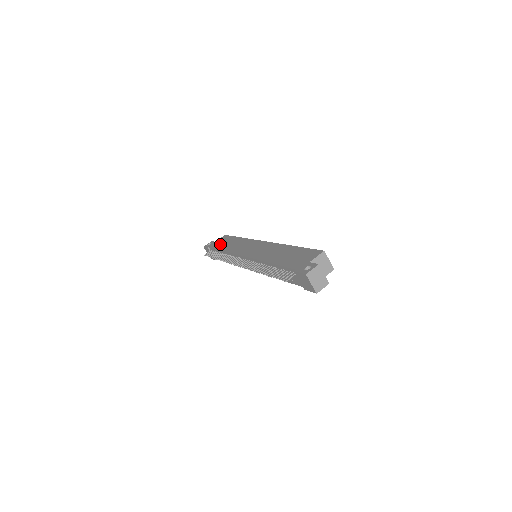
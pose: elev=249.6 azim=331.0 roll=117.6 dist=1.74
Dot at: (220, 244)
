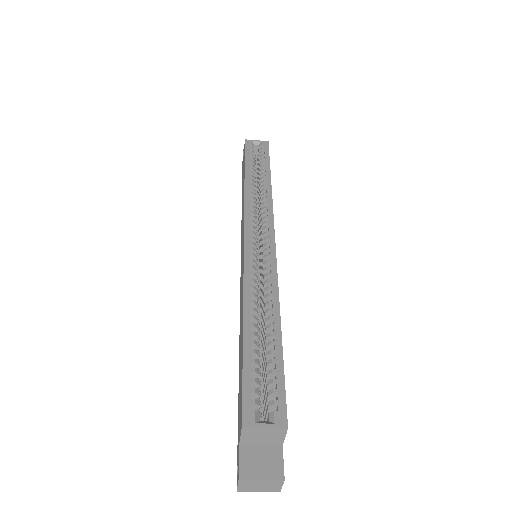
Dot at: occluded
